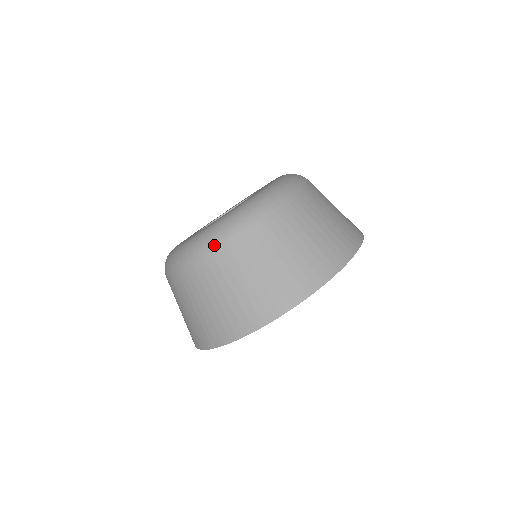
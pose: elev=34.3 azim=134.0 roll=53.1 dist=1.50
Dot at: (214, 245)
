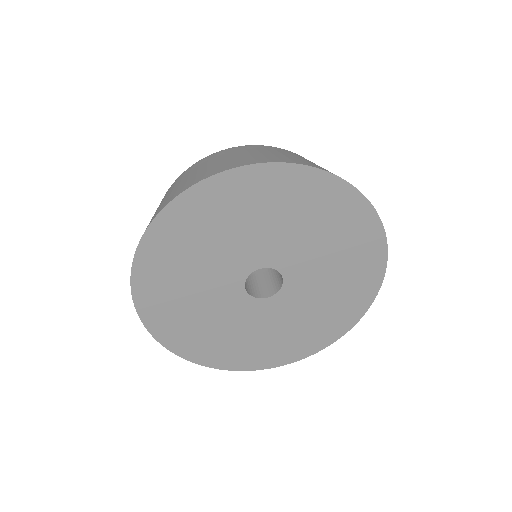
Dot at: occluded
